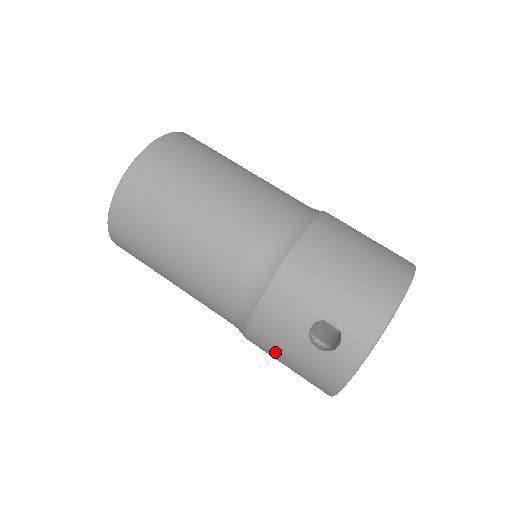
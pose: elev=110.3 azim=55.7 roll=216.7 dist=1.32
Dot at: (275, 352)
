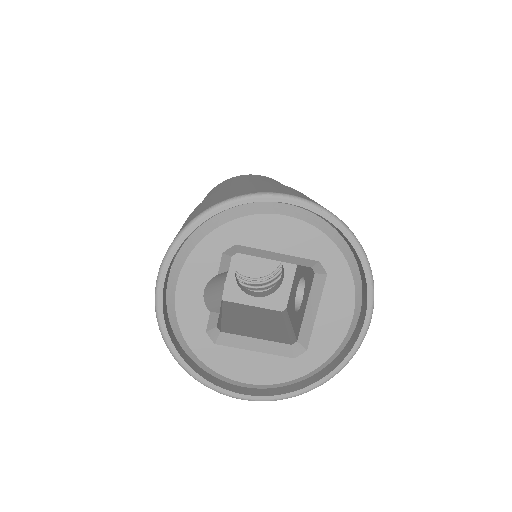
Dot at: occluded
